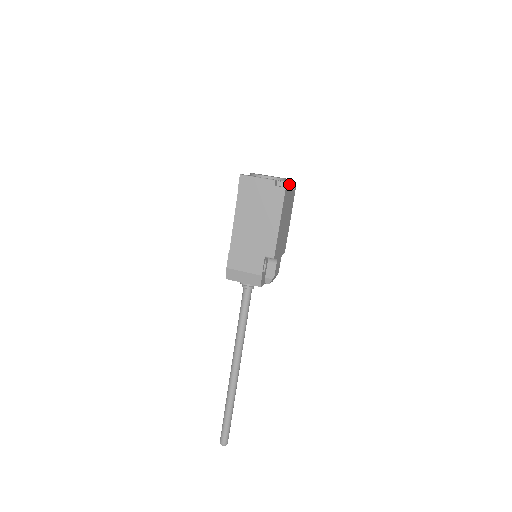
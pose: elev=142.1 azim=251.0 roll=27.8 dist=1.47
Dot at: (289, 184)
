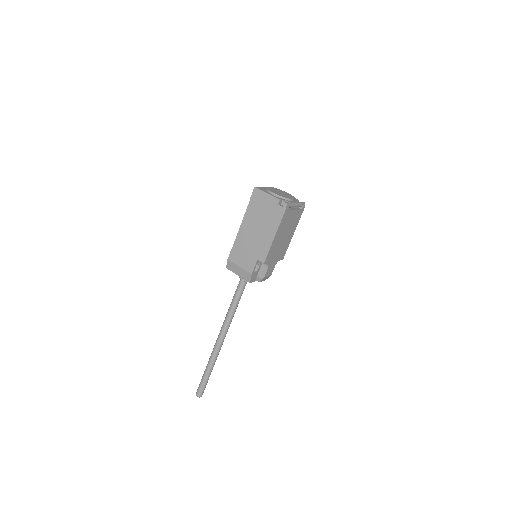
Dot at: (294, 205)
